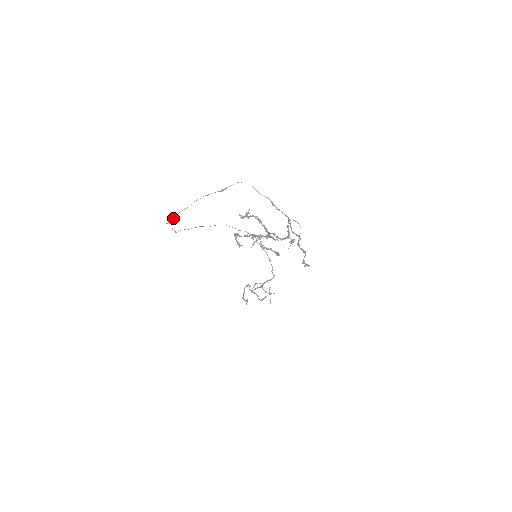
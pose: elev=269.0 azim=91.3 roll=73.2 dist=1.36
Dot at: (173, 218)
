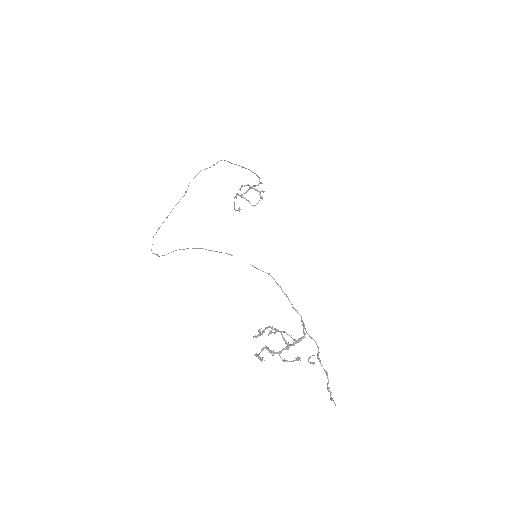
Dot at: (158, 256)
